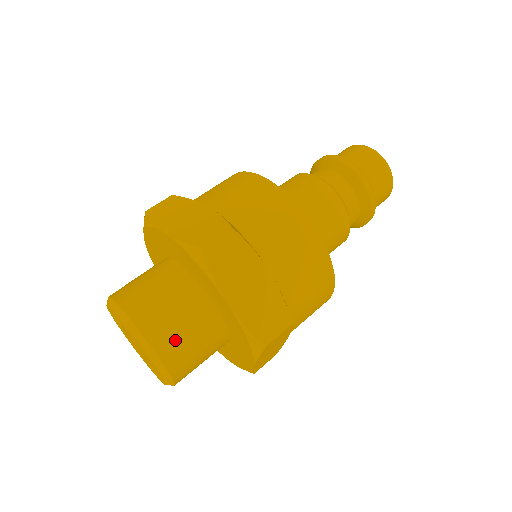
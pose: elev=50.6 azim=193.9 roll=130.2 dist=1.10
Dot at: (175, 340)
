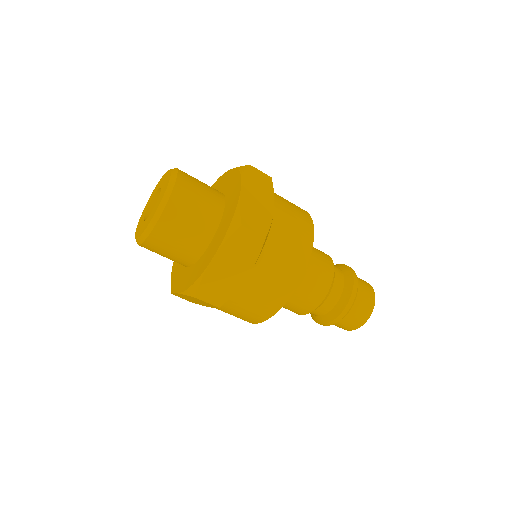
Dot at: (190, 192)
